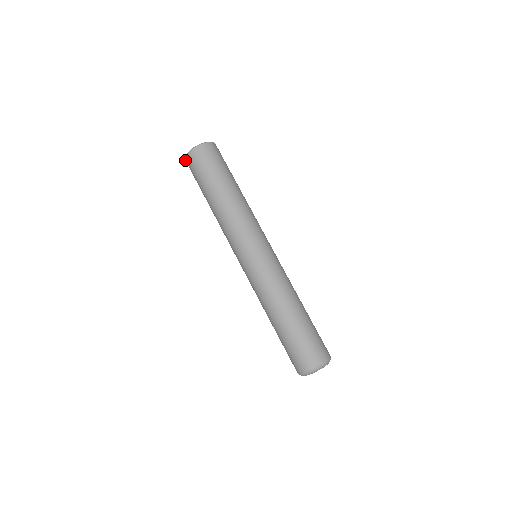
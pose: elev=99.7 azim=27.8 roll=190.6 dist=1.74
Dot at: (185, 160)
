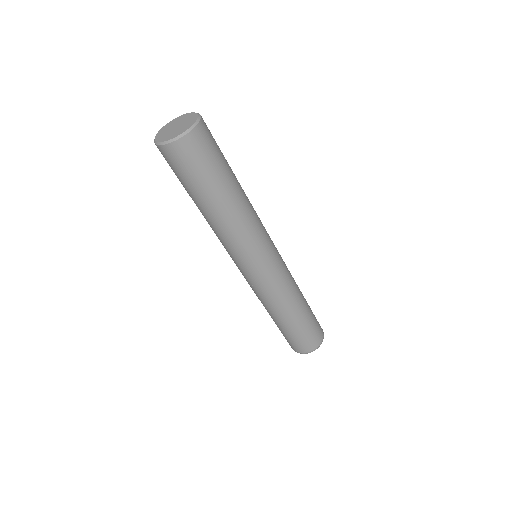
Dot at: (157, 145)
